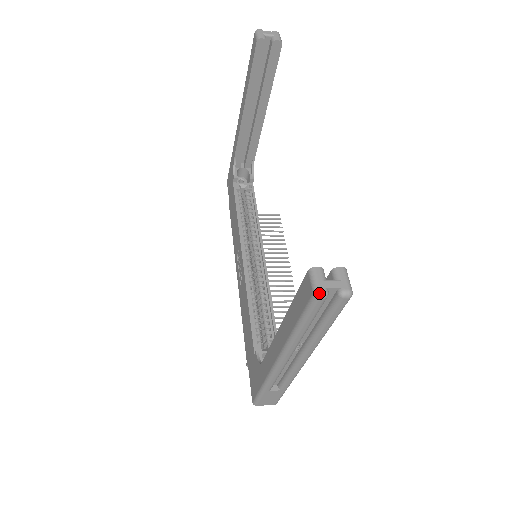
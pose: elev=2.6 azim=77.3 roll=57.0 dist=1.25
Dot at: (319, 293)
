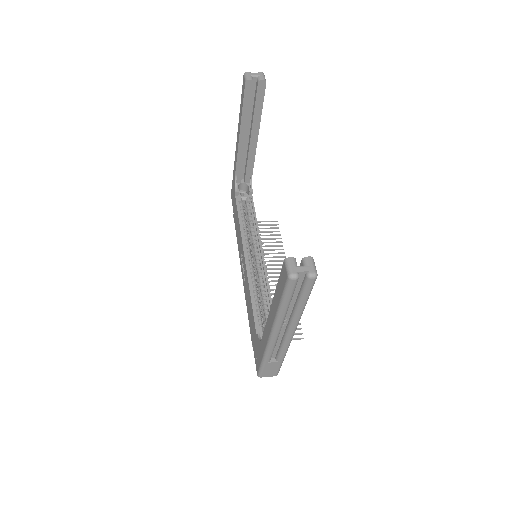
Dot at: (292, 276)
